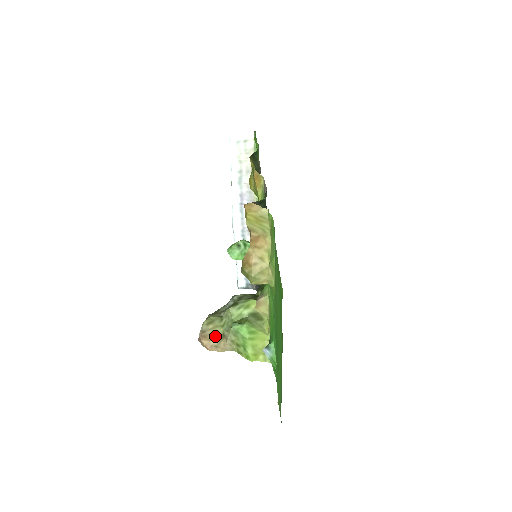
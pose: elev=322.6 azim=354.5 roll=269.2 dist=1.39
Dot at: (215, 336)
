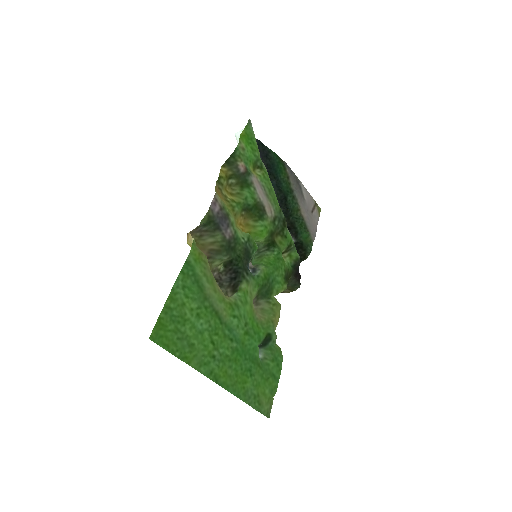
Dot at: occluded
